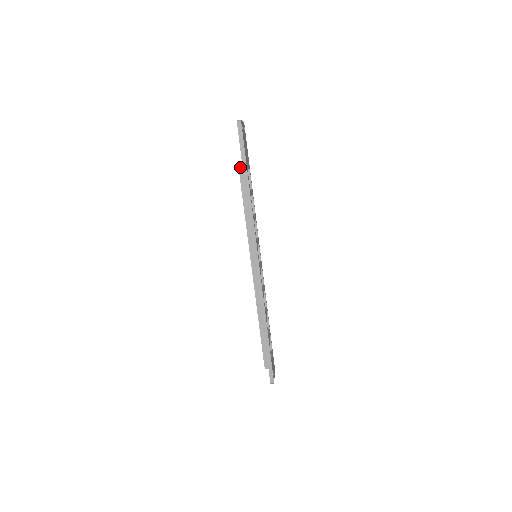
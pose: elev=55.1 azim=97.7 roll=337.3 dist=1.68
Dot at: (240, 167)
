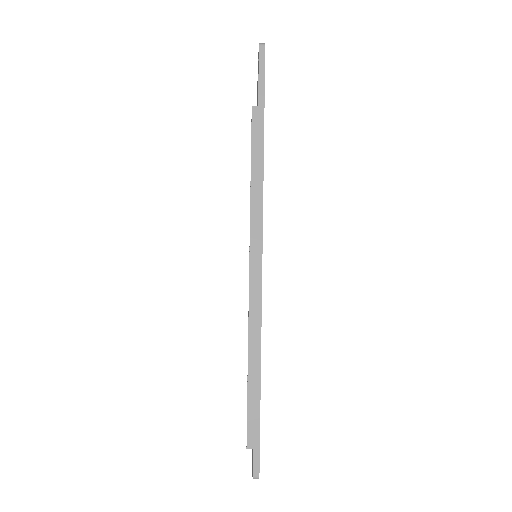
Dot at: (254, 108)
